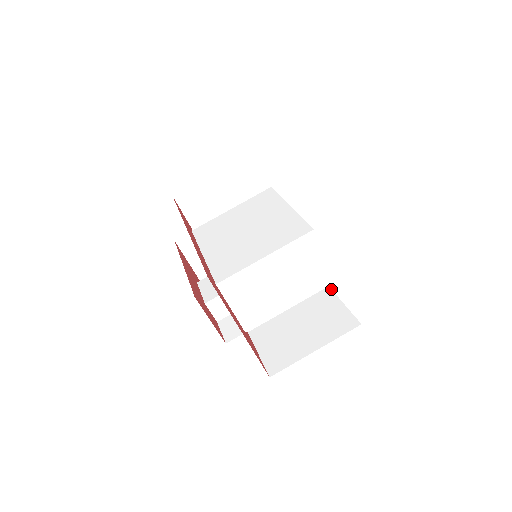
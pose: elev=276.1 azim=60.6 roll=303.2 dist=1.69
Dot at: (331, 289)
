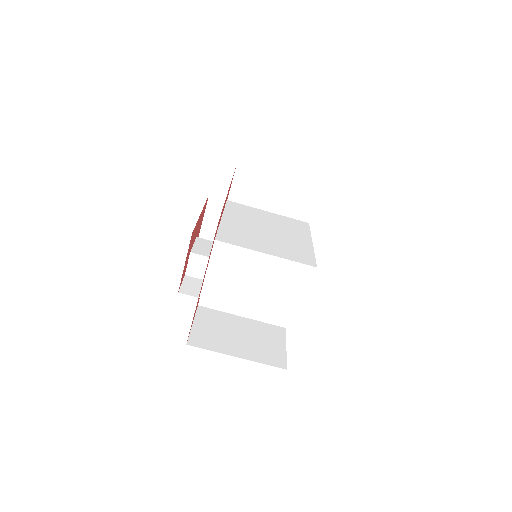
Dot at: occluded
